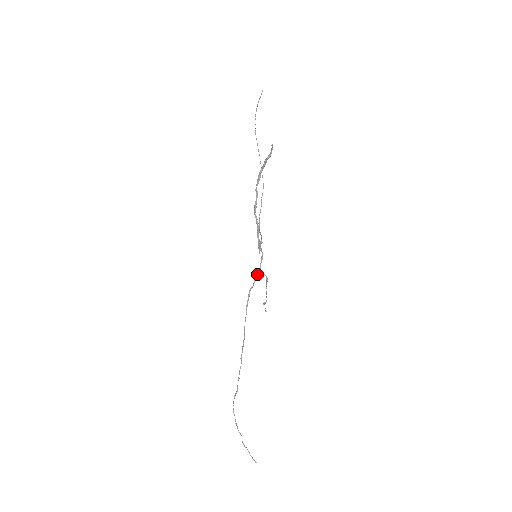
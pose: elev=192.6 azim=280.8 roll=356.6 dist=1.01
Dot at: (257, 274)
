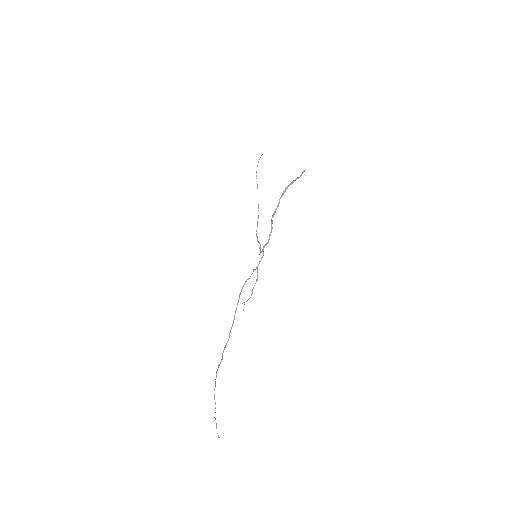
Dot at: (254, 270)
